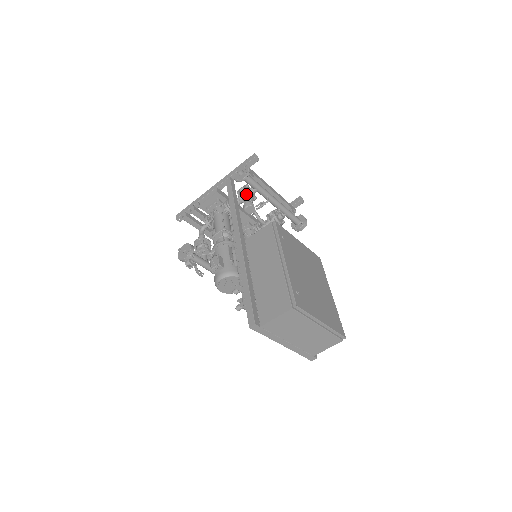
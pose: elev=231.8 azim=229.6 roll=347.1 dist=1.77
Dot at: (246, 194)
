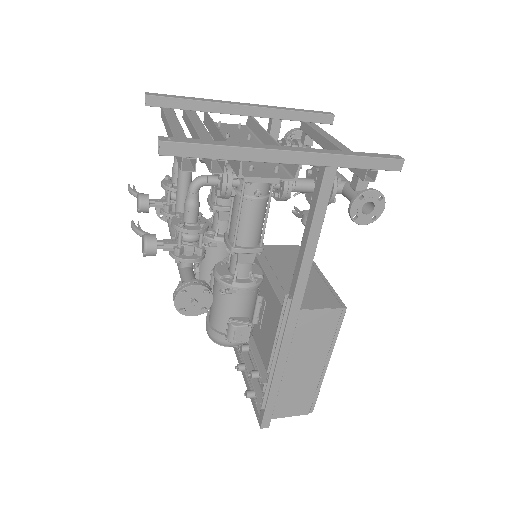
Dot at: occluded
